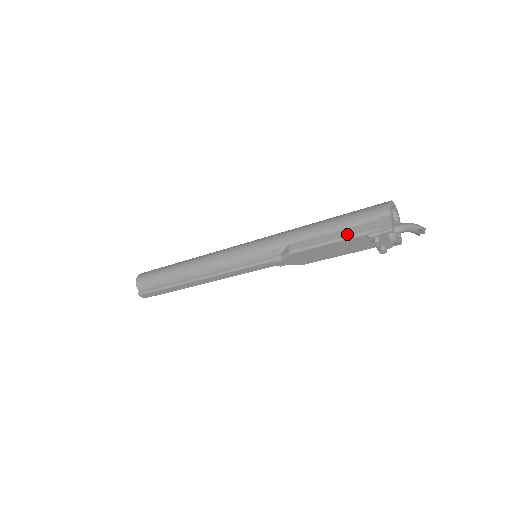
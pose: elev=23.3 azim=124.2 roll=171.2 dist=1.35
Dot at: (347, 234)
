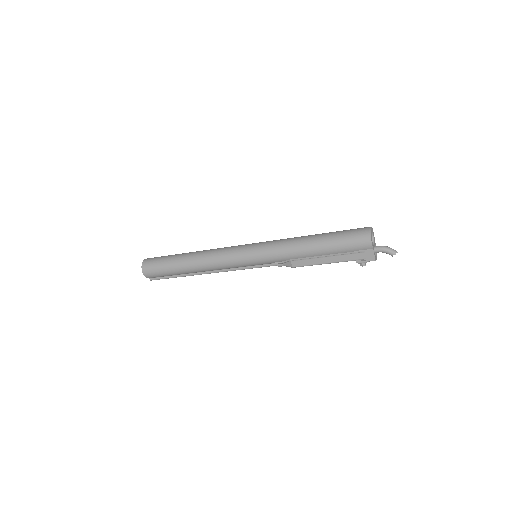
Dot at: (340, 260)
